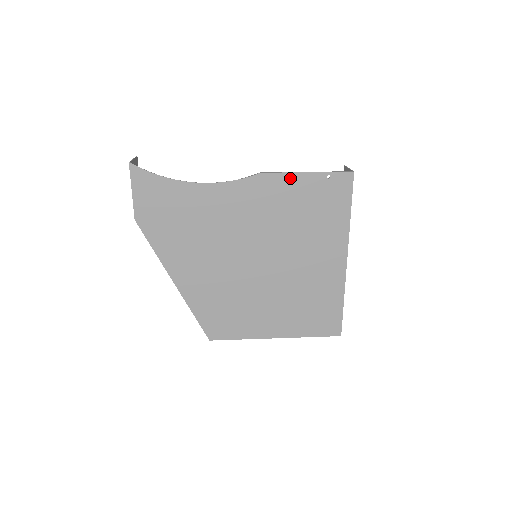
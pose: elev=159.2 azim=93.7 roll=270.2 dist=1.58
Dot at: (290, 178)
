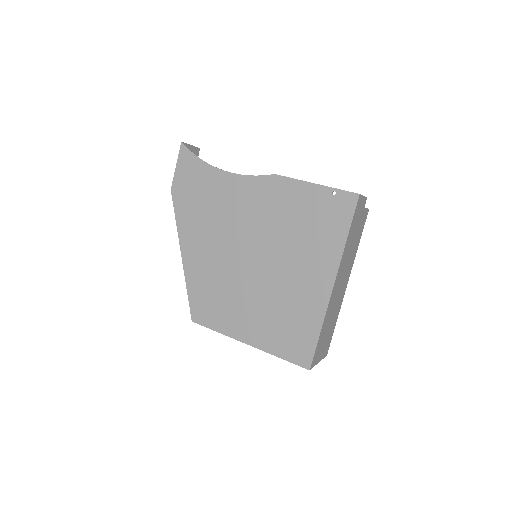
Dot at: (299, 185)
